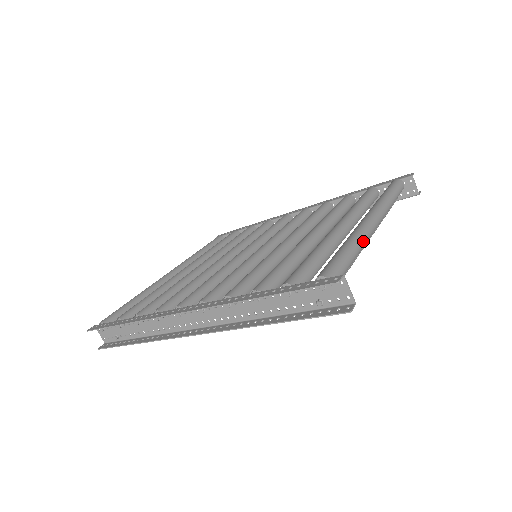
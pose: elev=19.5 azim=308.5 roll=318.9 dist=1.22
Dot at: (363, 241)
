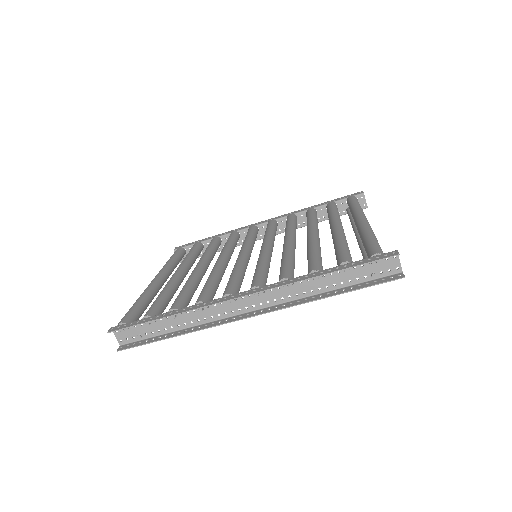
Dot at: occluded
